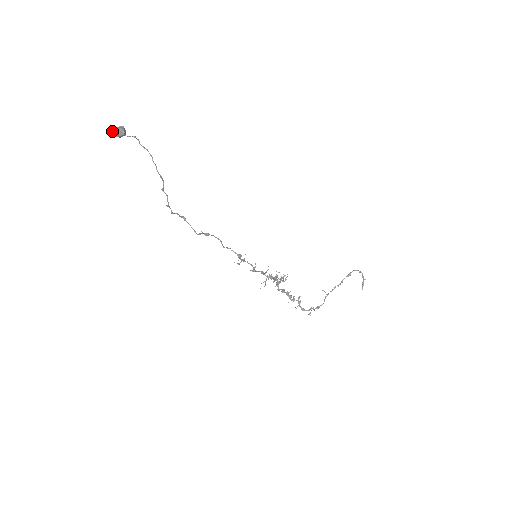
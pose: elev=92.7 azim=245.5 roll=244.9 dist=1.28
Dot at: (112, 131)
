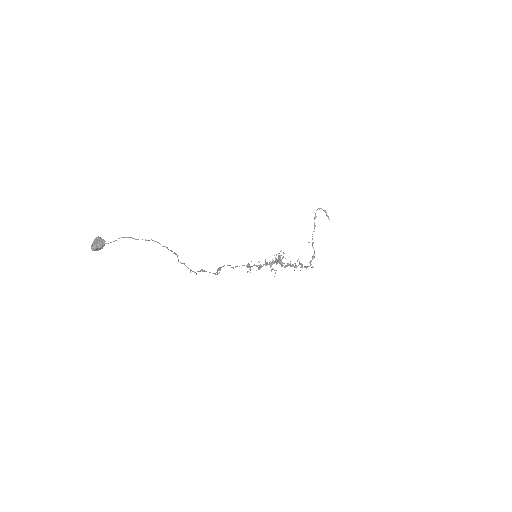
Dot at: (95, 248)
